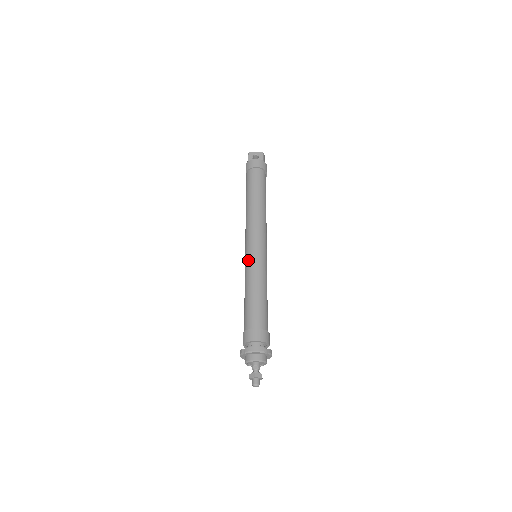
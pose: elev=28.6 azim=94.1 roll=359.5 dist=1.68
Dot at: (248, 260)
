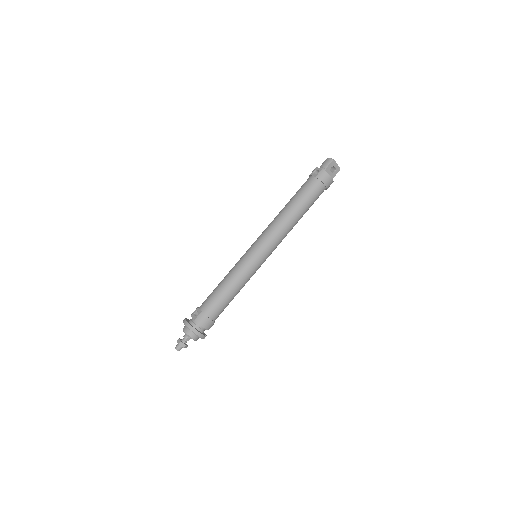
Dot at: (251, 262)
